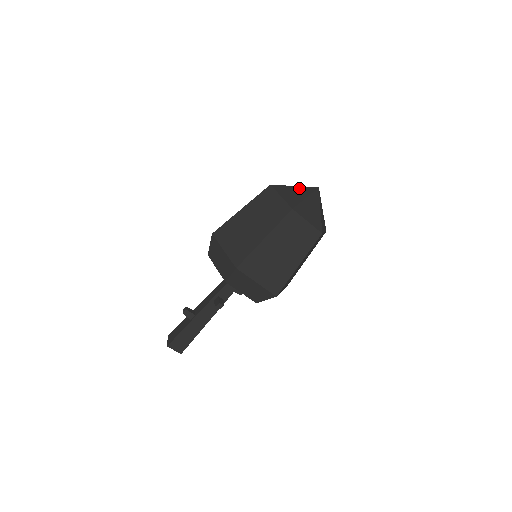
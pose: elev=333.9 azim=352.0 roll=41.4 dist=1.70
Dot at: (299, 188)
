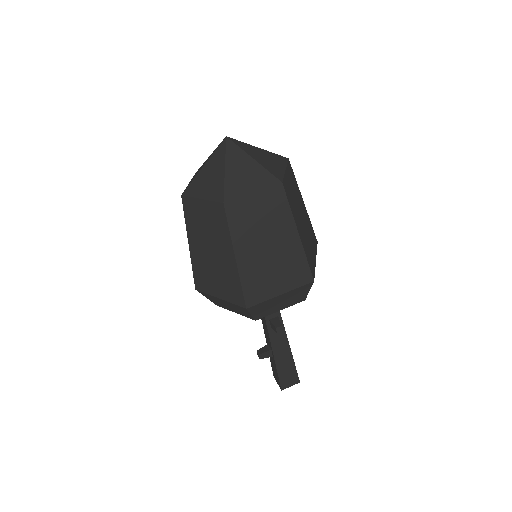
Dot at: (209, 164)
